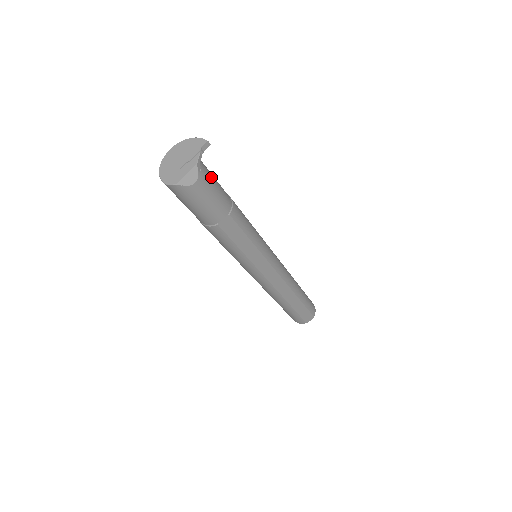
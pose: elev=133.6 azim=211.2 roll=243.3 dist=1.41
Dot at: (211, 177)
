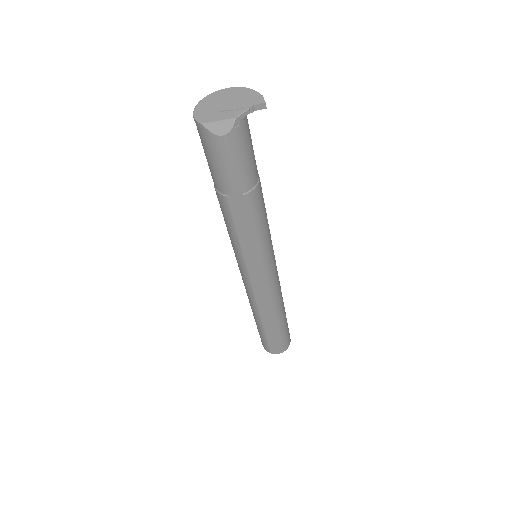
Dot at: (247, 143)
